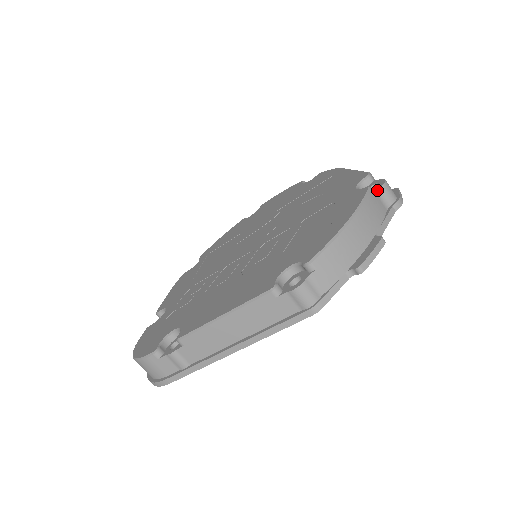
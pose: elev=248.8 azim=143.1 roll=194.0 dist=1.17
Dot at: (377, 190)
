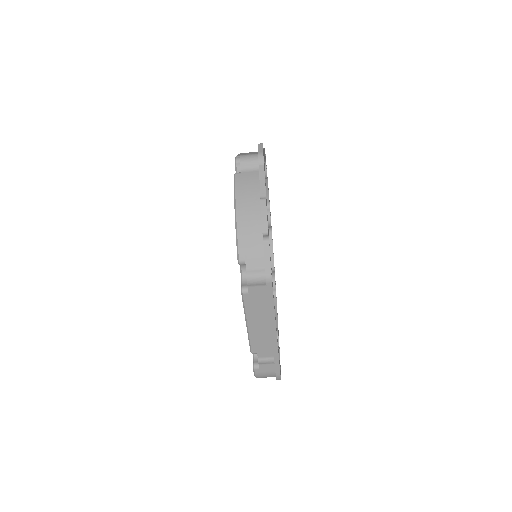
Dot at: (241, 169)
